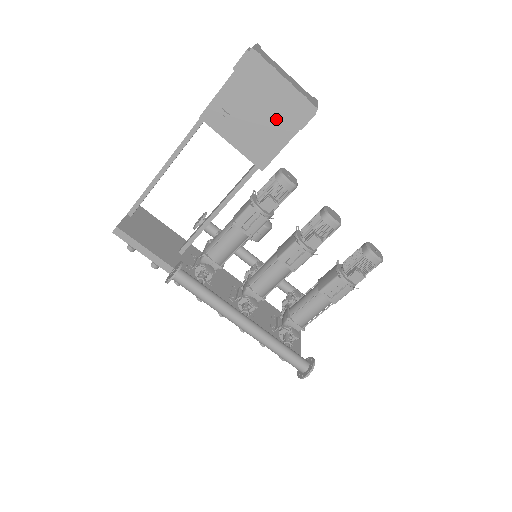
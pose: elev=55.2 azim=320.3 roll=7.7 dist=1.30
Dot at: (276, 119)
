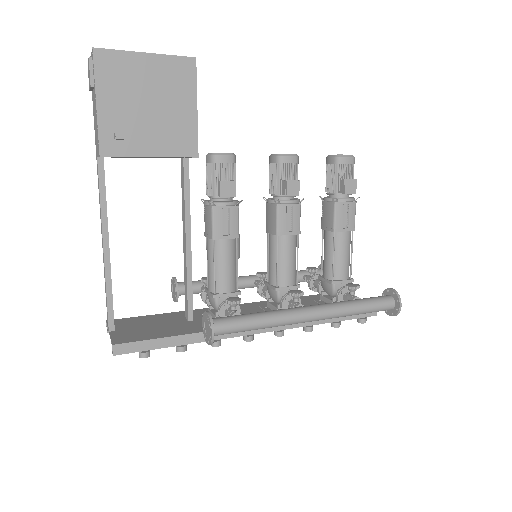
Dot at: (169, 97)
